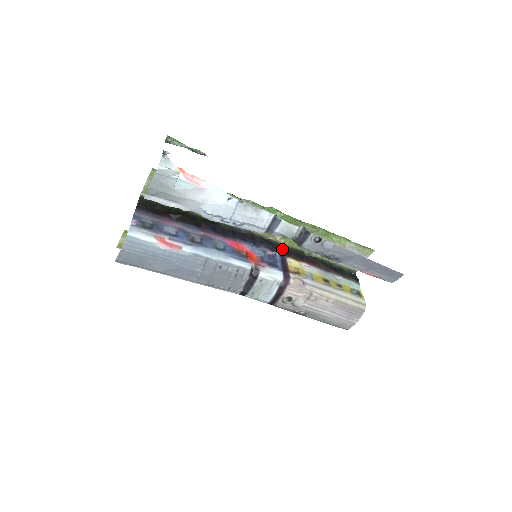
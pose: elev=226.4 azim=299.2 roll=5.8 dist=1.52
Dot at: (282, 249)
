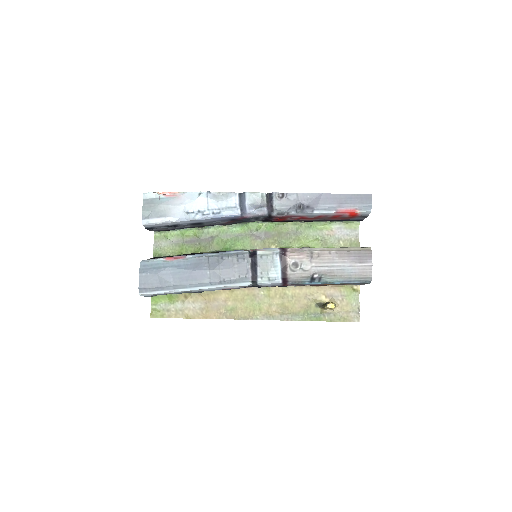
Dot at: occluded
